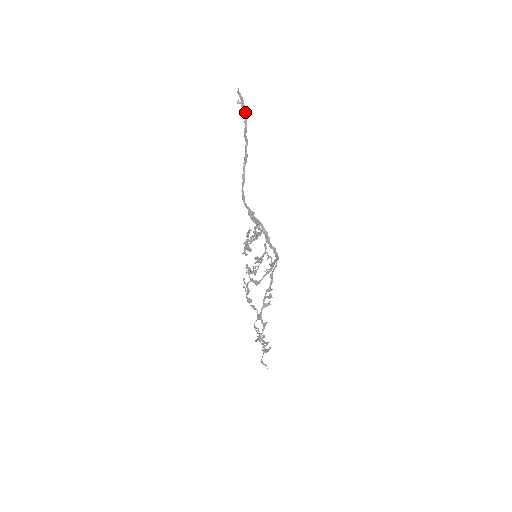
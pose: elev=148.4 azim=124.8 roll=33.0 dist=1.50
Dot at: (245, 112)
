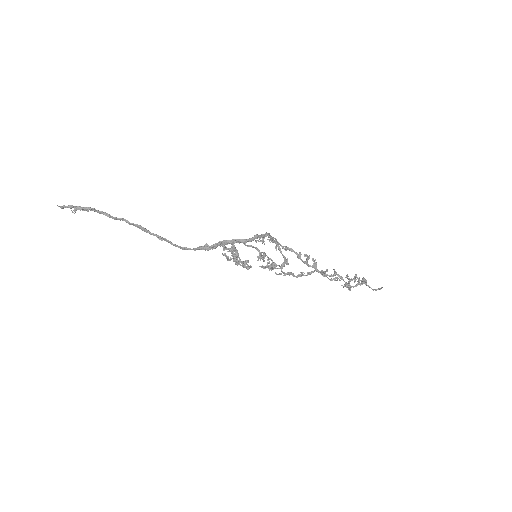
Dot at: (87, 209)
